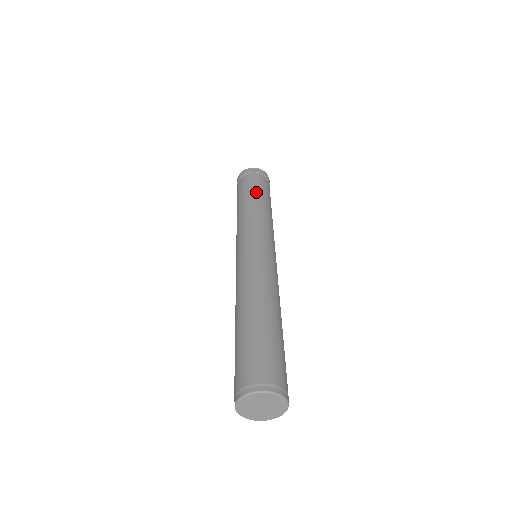
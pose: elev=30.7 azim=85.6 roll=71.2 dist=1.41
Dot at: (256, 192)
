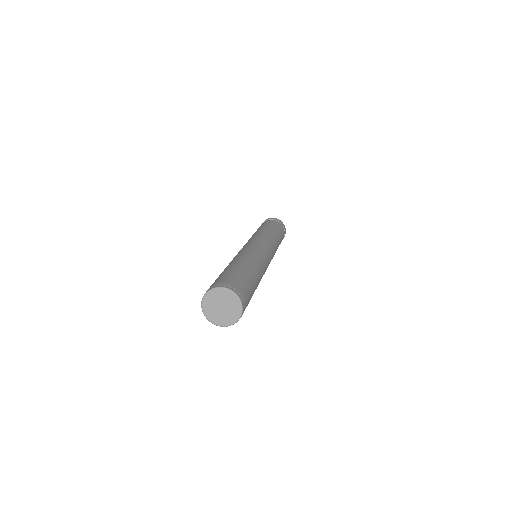
Dot at: (280, 234)
